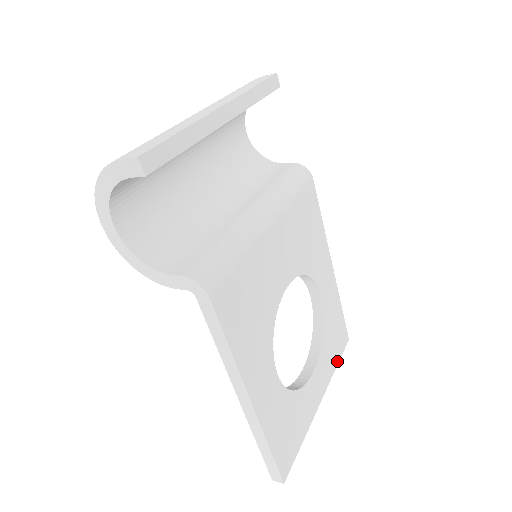
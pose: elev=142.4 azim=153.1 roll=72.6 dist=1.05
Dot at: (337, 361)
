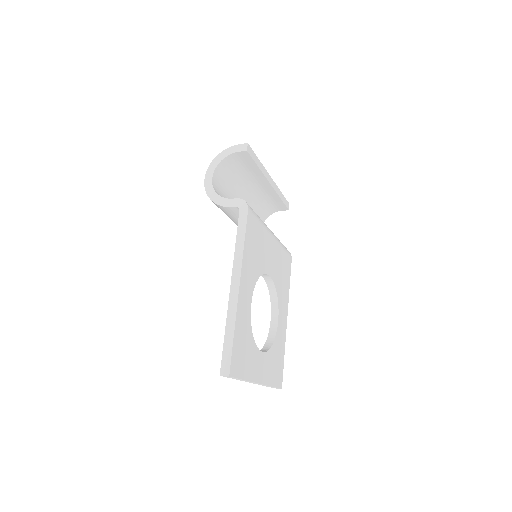
Dot at: (273, 384)
